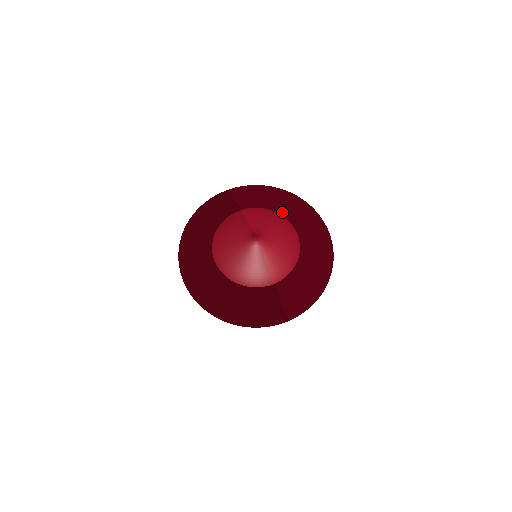
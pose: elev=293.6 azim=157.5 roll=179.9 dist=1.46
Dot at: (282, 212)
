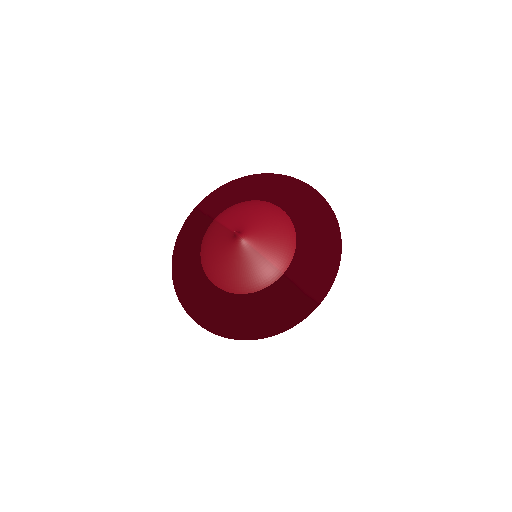
Dot at: (256, 197)
